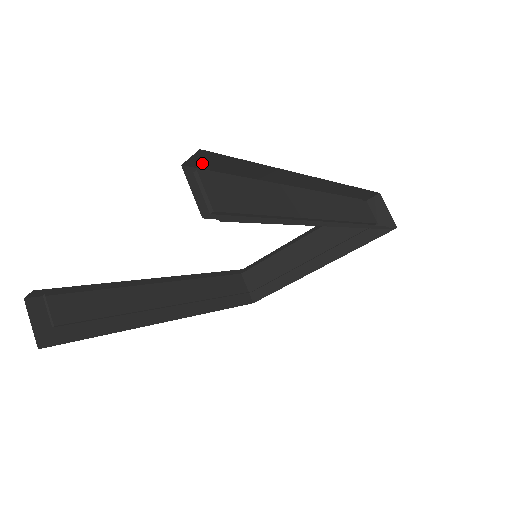
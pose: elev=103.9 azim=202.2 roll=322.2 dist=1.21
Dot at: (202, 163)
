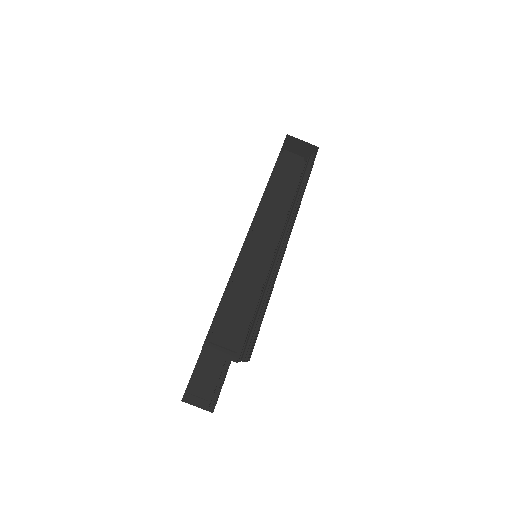
Dot at: (207, 334)
